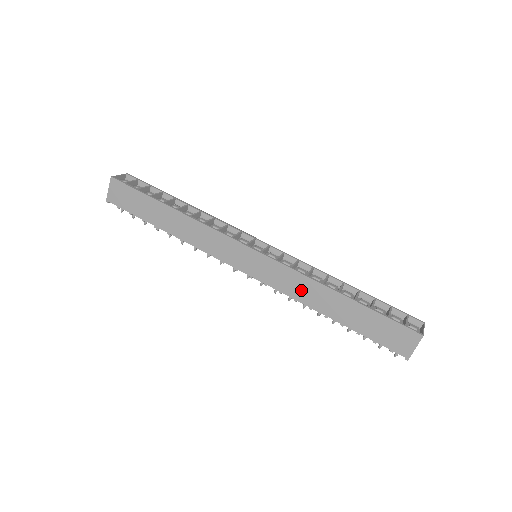
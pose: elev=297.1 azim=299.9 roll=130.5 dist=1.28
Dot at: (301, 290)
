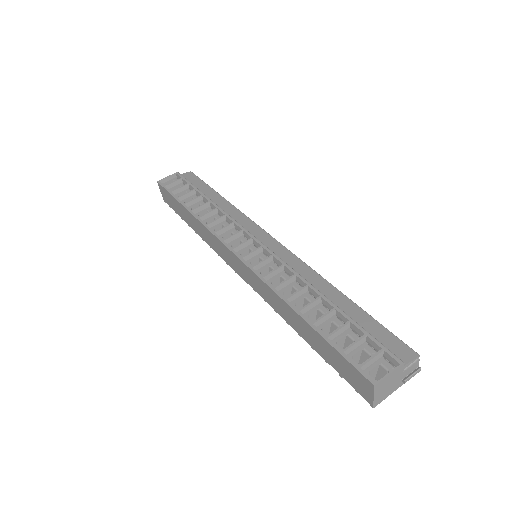
Dot at: (274, 302)
